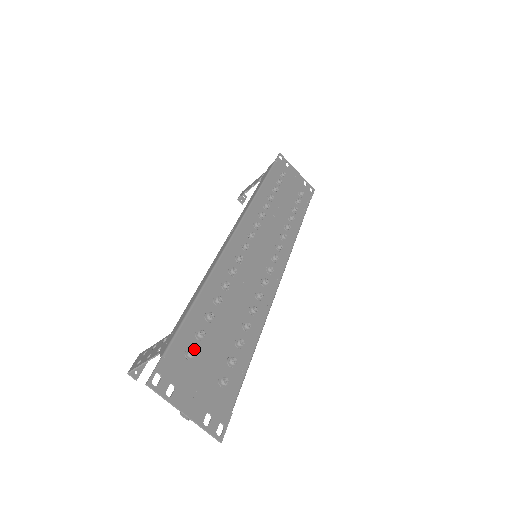
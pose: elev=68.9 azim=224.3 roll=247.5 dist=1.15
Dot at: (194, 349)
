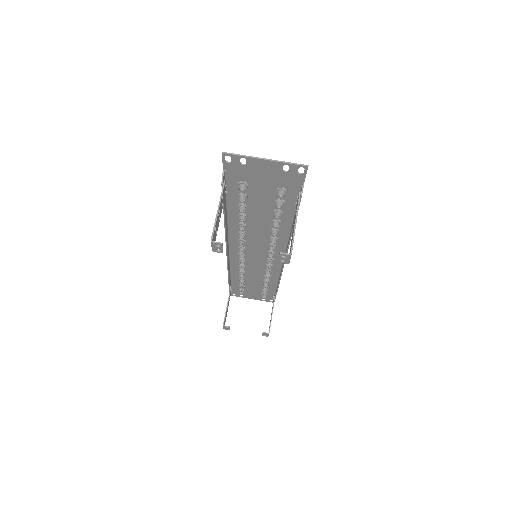
Dot at: occluded
